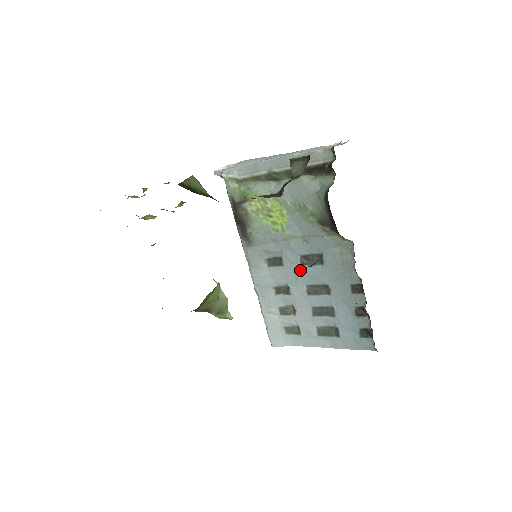
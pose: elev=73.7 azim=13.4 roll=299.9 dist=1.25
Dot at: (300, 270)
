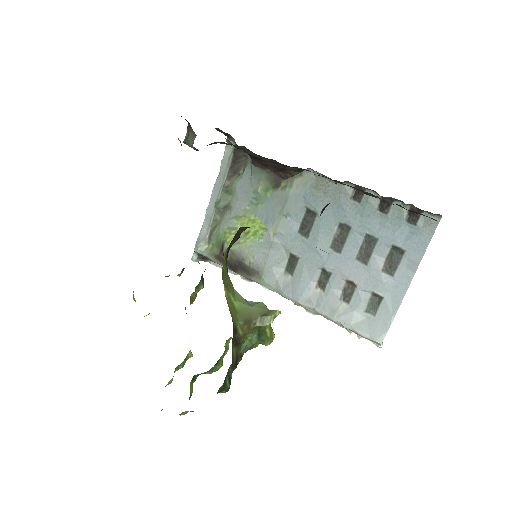
Dot at: (311, 242)
